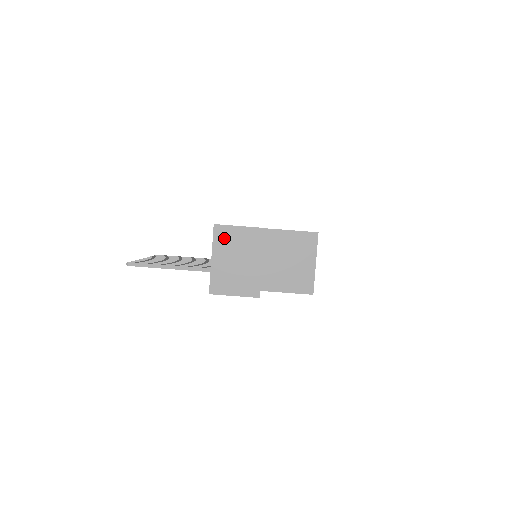
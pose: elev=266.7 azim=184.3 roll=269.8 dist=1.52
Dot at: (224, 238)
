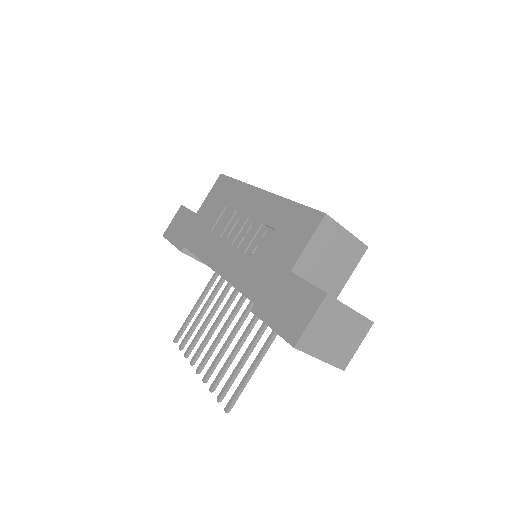
Dot at: (311, 341)
